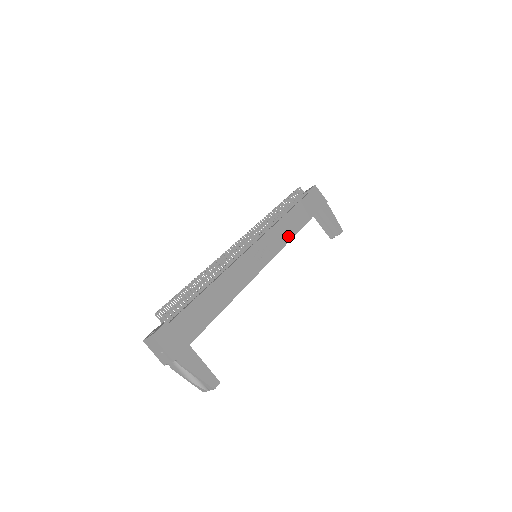
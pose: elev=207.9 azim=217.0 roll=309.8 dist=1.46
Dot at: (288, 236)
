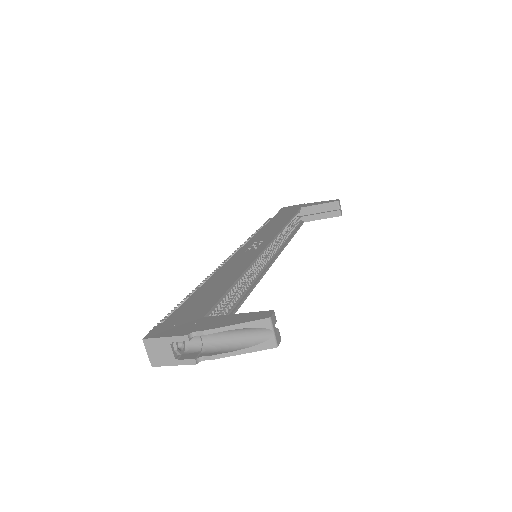
Dot at: (278, 229)
